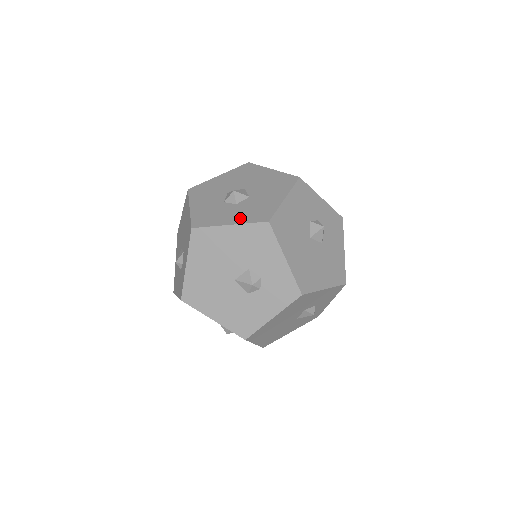
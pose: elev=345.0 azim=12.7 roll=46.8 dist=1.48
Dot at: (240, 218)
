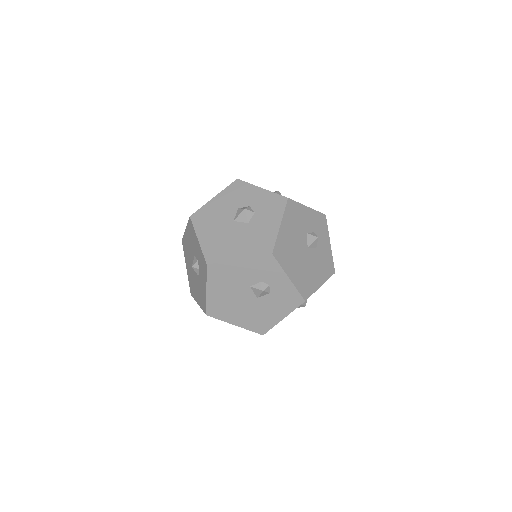
Dot at: occluded
